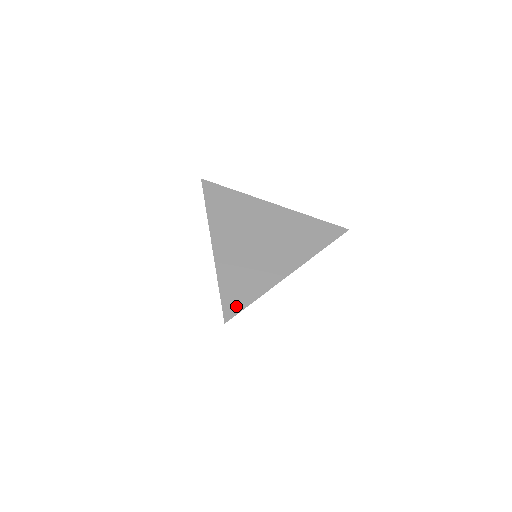
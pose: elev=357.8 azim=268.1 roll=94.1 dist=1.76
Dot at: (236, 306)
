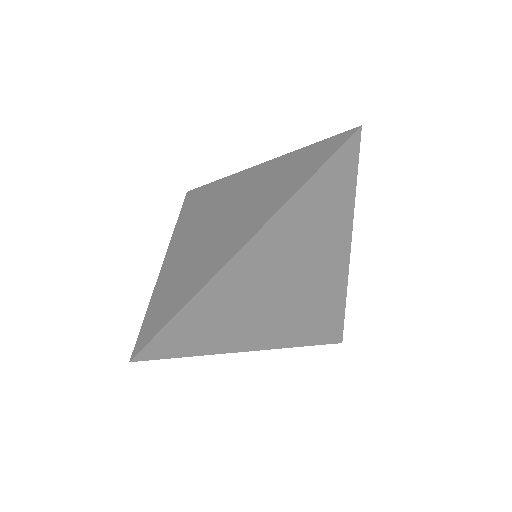
Dot at: (154, 328)
